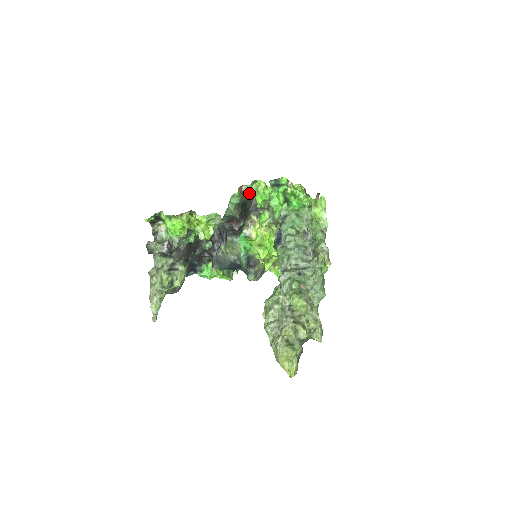
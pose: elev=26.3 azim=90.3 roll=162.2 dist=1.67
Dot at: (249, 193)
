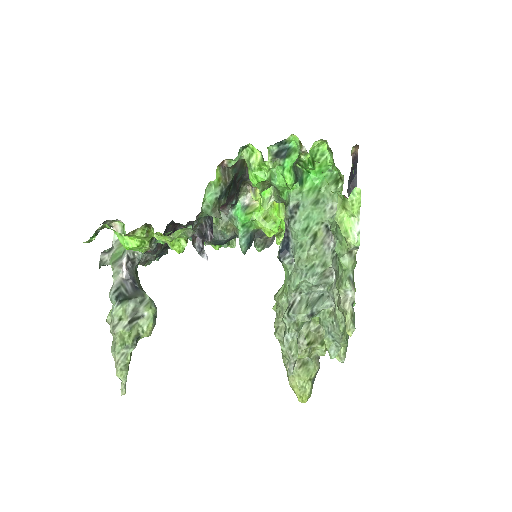
Dot at: (238, 160)
